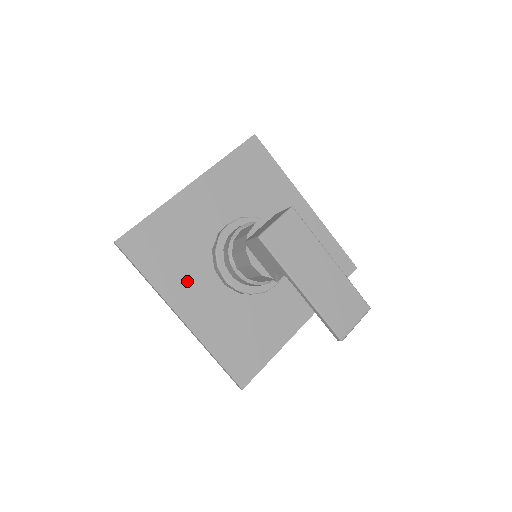
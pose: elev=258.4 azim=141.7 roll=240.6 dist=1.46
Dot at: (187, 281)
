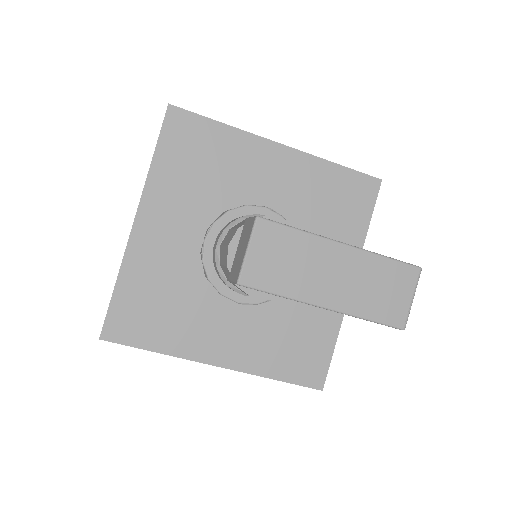
Dot at: (200, 326)
